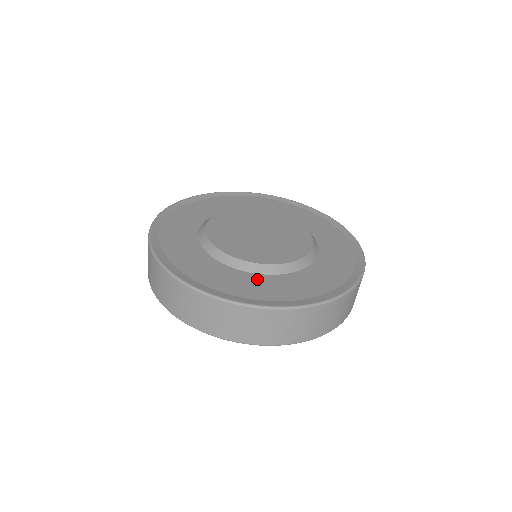
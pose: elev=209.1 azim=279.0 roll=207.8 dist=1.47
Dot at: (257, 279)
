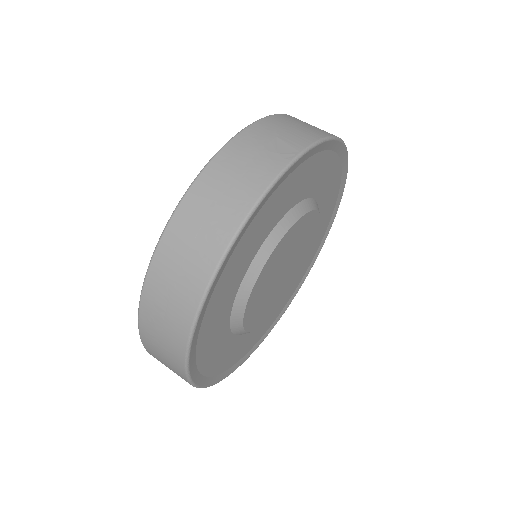
Dot at: (241, 342)
